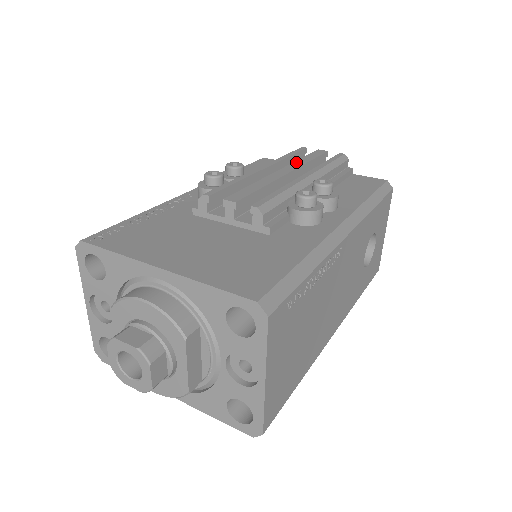
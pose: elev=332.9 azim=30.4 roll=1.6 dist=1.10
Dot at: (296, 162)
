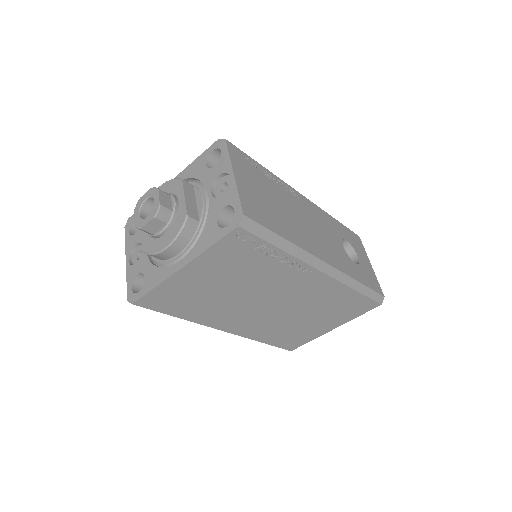
Dot at: occluded
